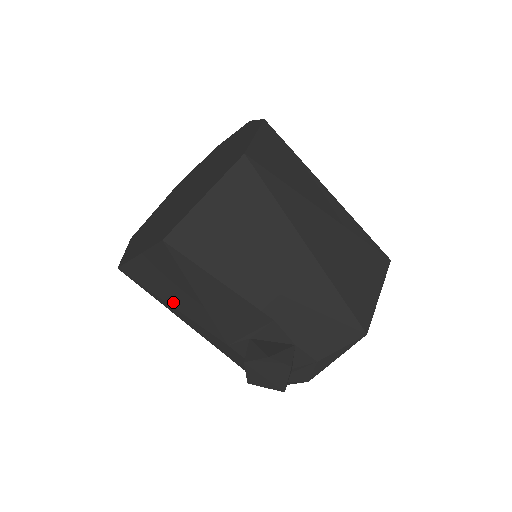
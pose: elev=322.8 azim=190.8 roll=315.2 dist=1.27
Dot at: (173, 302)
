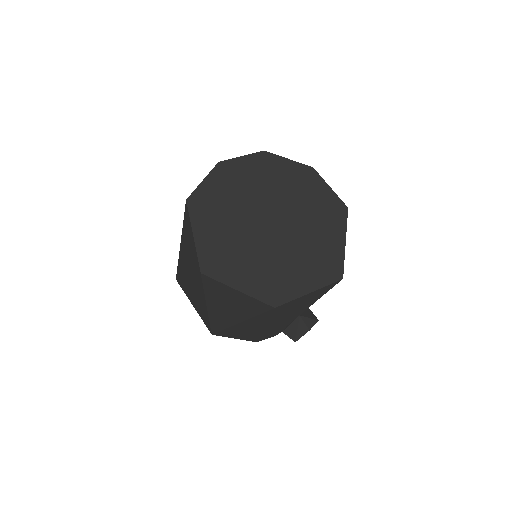
Dot at: (287, 315)
